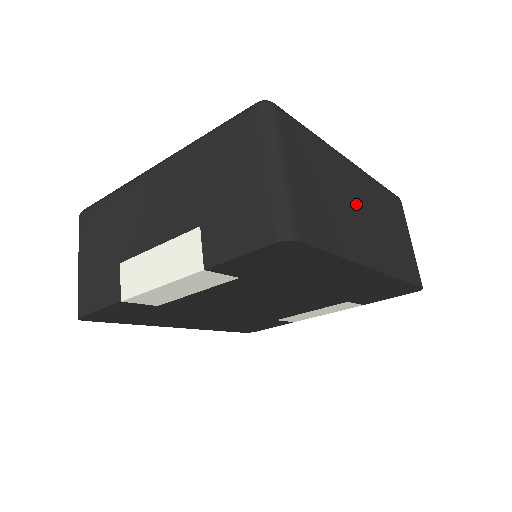
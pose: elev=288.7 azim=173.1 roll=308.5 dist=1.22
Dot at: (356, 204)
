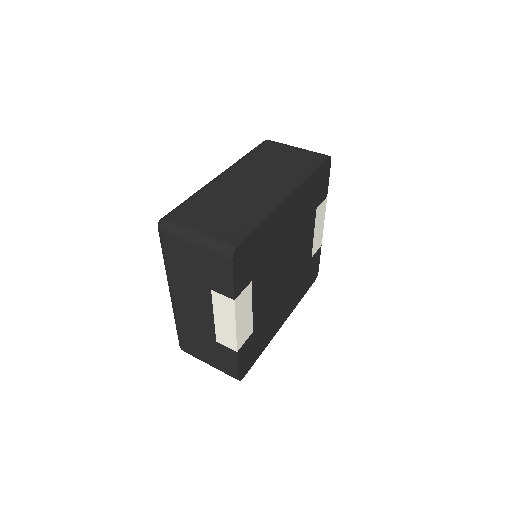
Dot at: (245, 187)
